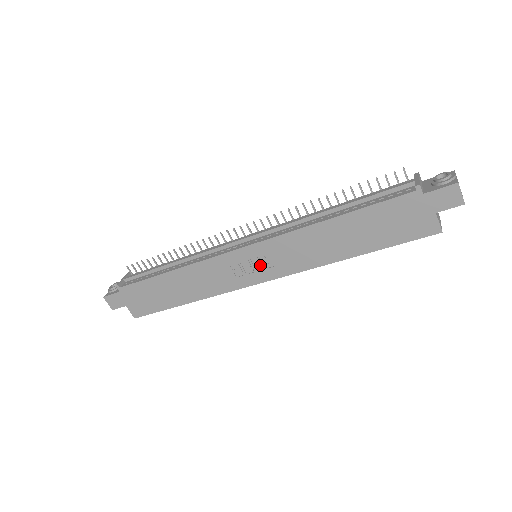
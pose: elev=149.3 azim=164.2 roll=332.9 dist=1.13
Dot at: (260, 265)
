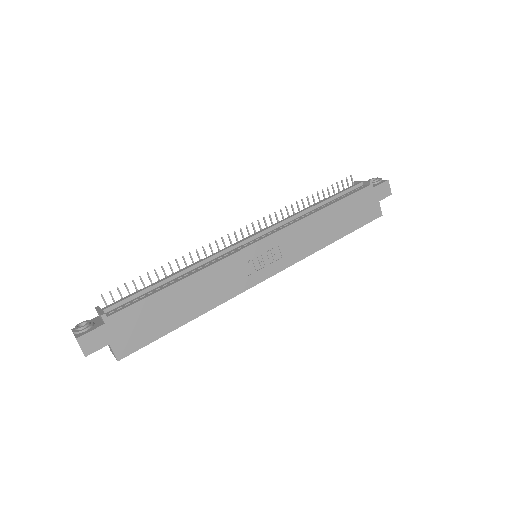
Dot at: (270, 258)
